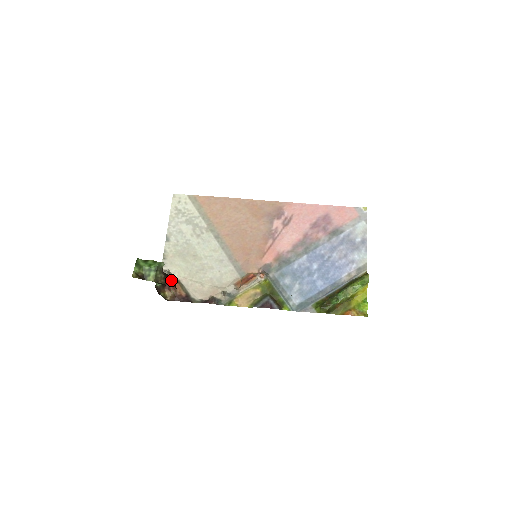
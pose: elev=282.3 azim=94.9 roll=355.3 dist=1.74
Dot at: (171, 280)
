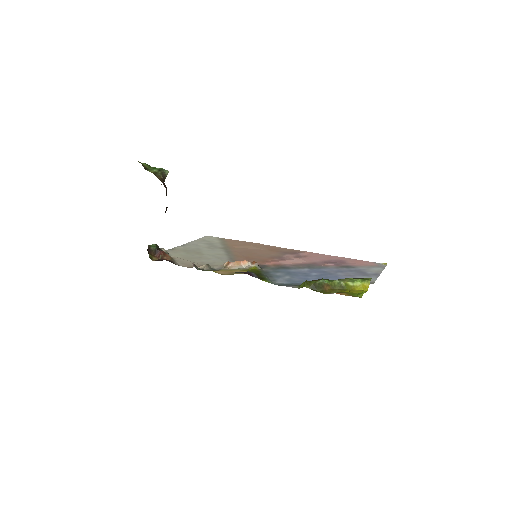
Dot at: (166, 187)
